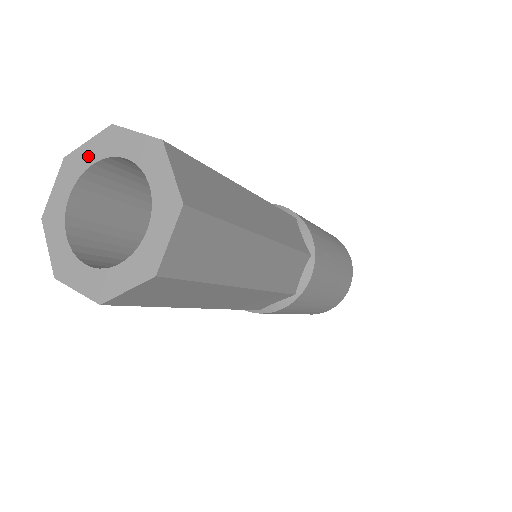
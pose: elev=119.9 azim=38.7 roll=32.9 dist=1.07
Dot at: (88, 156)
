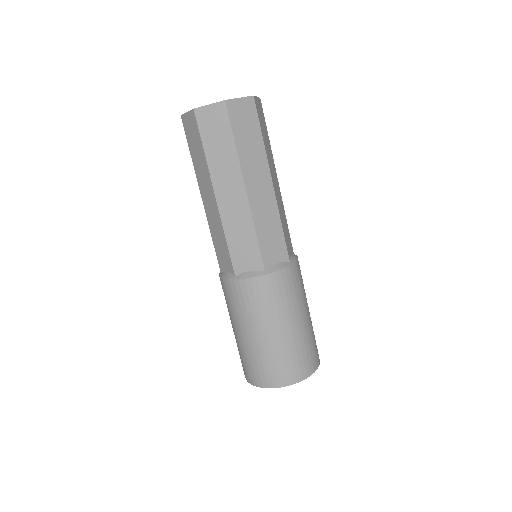
Dot at: occluded
